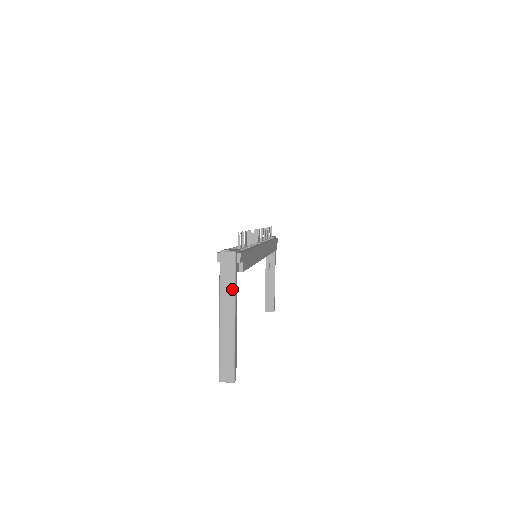
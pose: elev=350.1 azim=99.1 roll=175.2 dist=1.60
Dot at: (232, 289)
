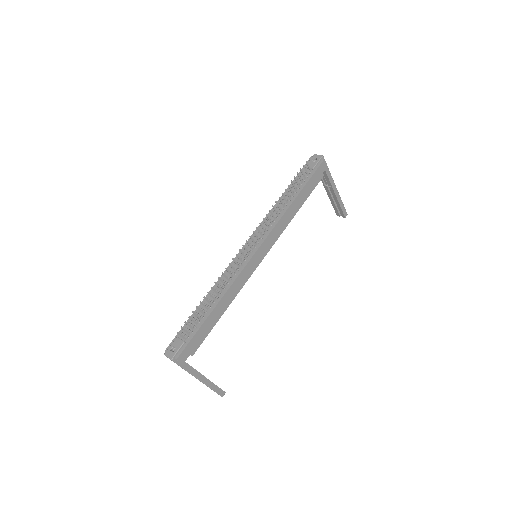
Dot at: occluded
